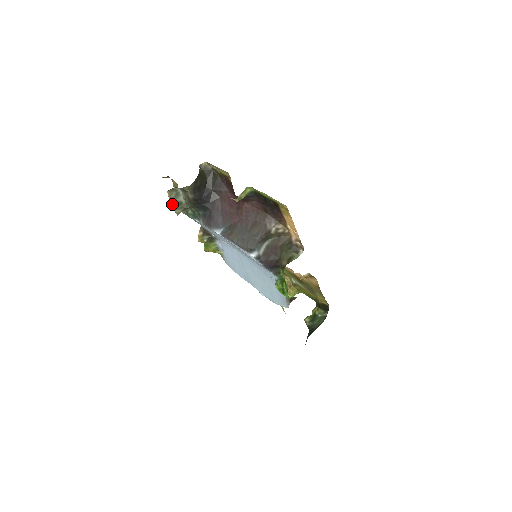
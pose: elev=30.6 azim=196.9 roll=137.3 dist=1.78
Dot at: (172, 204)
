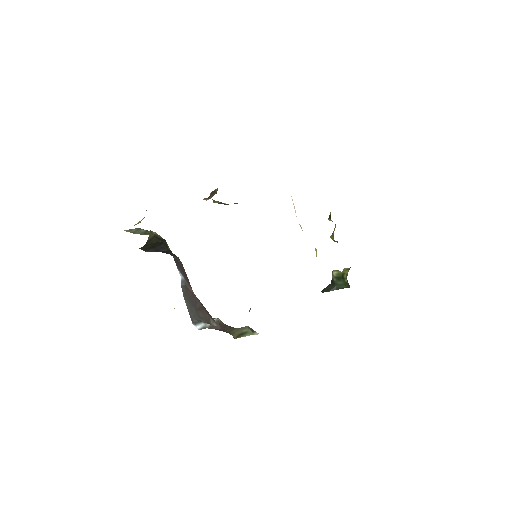
Dot at: (136, 233)
